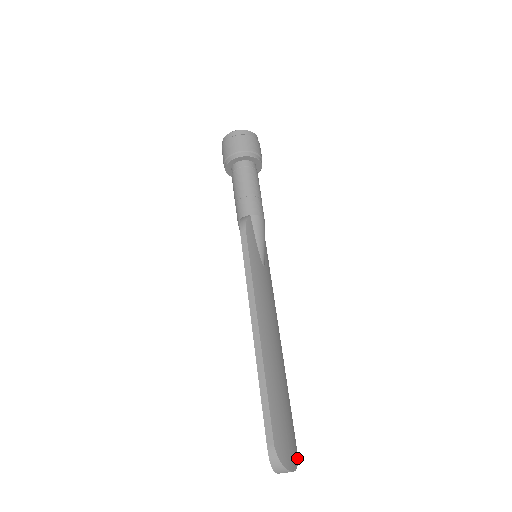
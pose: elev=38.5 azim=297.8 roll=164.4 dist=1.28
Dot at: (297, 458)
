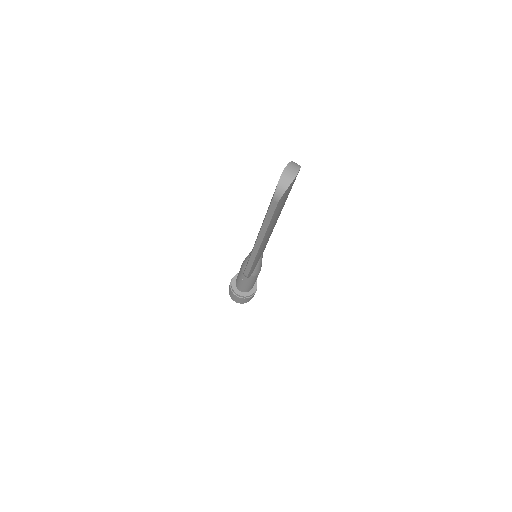
Dot at: (285, 192)
